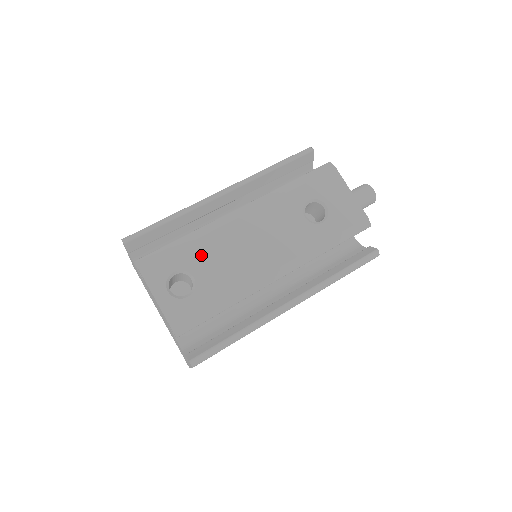
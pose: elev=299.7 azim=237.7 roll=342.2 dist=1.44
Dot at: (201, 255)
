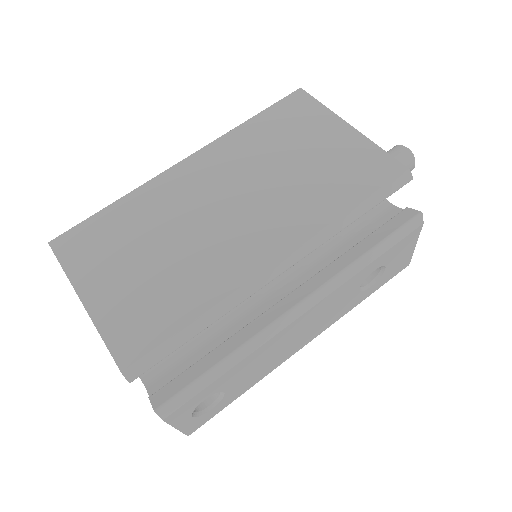
Dot at: (240, 372)
